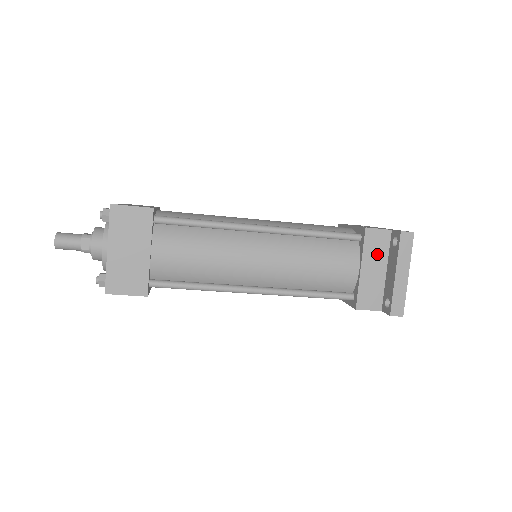
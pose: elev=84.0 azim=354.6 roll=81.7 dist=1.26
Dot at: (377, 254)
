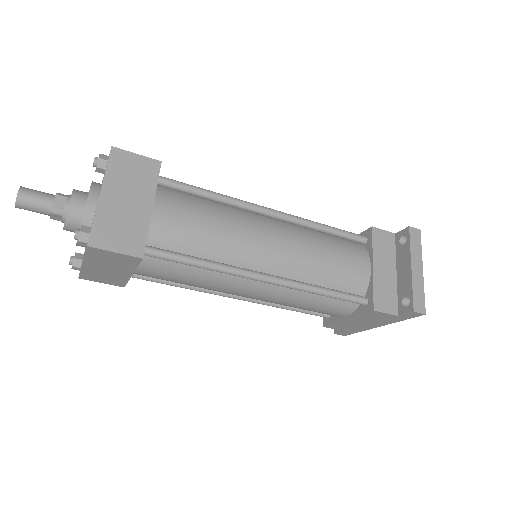
Dot at: (386, 254)
